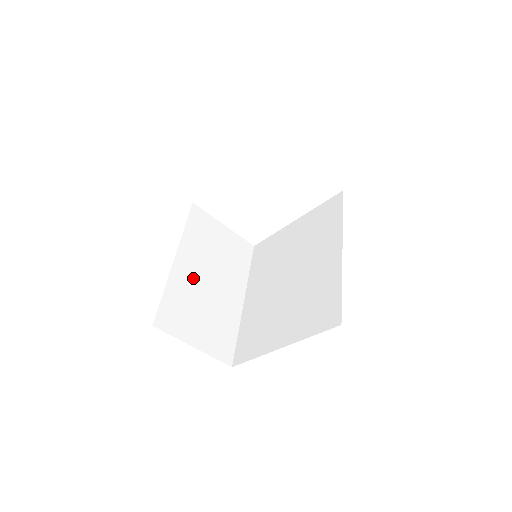
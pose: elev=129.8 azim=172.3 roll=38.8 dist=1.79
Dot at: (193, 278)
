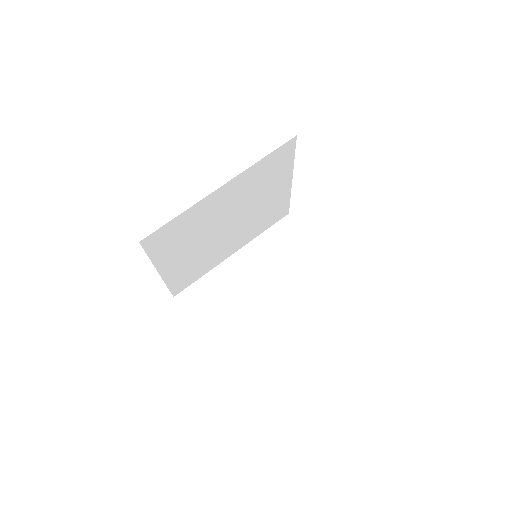
Dot at: (240, 276)
